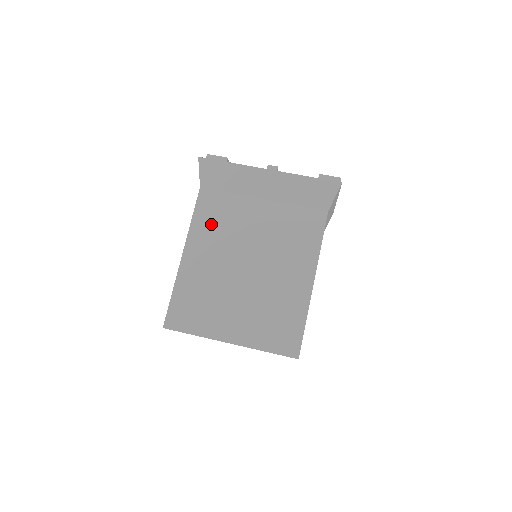
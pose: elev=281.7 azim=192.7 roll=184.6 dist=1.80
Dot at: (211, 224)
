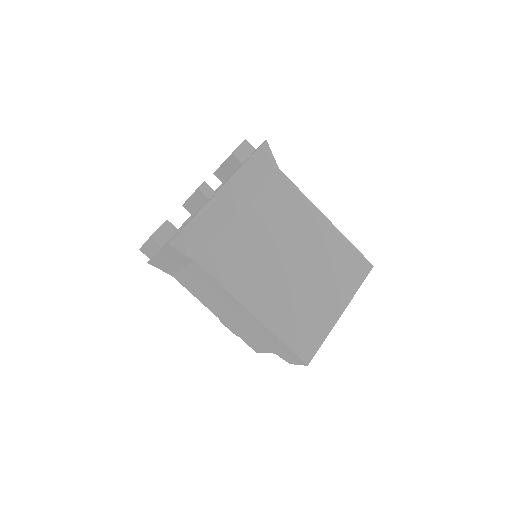
Dot at: (238, 272)
